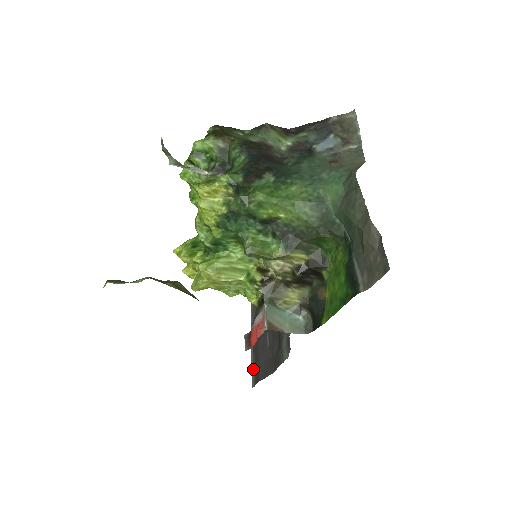
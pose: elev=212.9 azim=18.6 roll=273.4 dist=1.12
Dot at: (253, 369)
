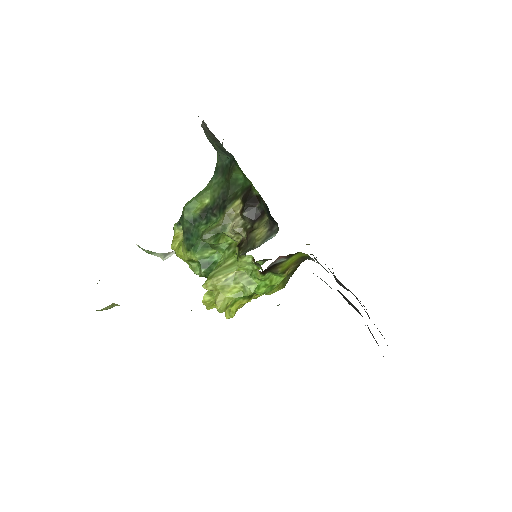
Dot at: occluded
